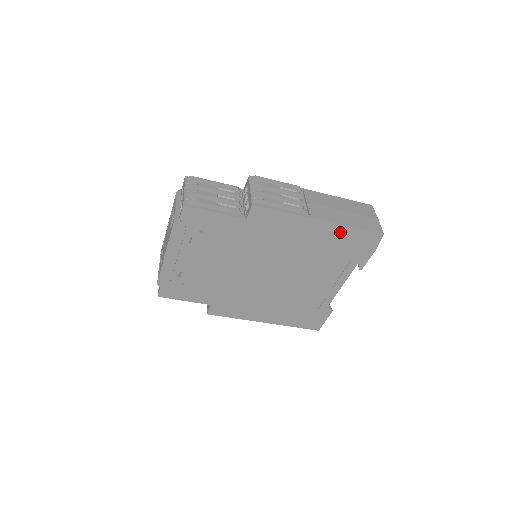
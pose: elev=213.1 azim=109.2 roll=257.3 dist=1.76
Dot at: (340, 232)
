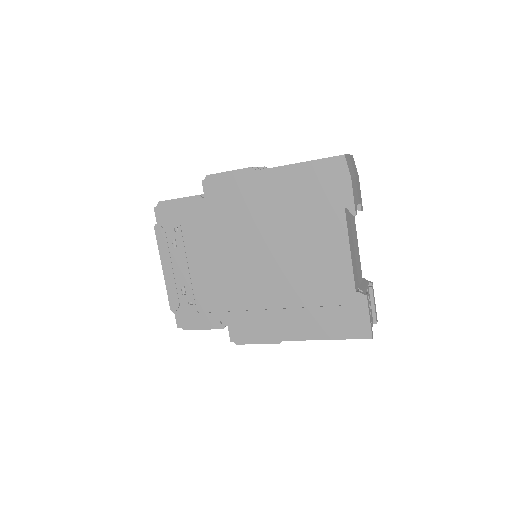
Dot at: (296, 174)
